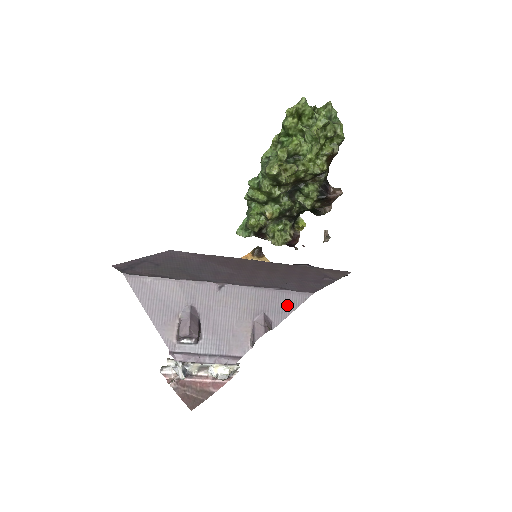
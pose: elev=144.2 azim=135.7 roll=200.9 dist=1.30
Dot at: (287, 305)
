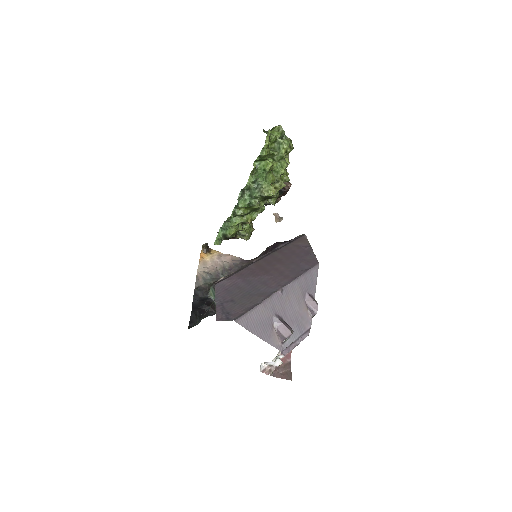
Dot at: (313, 280)
